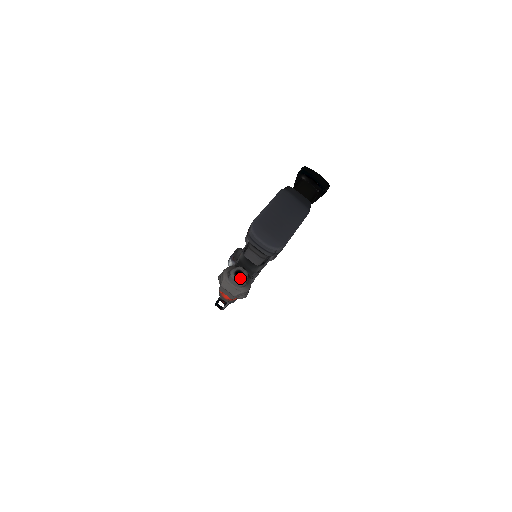
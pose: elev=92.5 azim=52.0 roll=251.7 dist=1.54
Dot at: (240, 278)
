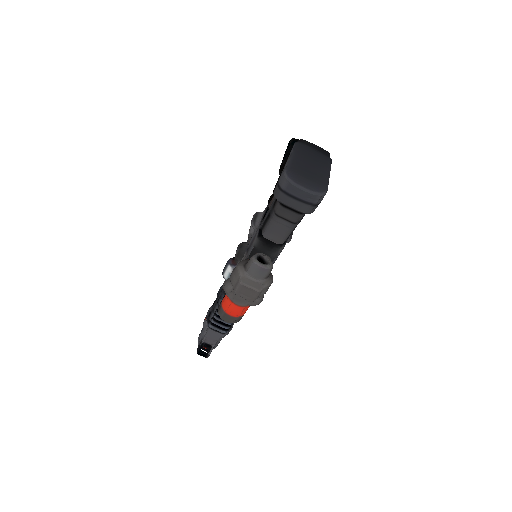
Dot at: occluded
